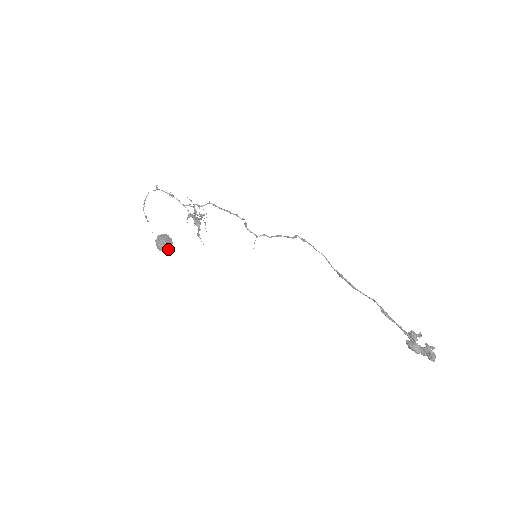
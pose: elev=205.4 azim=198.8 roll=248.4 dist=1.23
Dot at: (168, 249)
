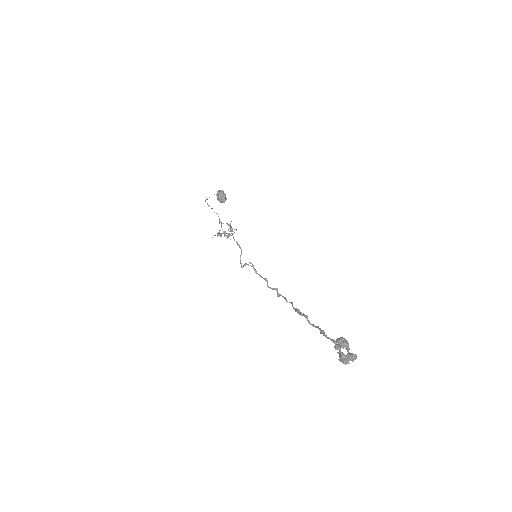
Dot at: (222, 197)
